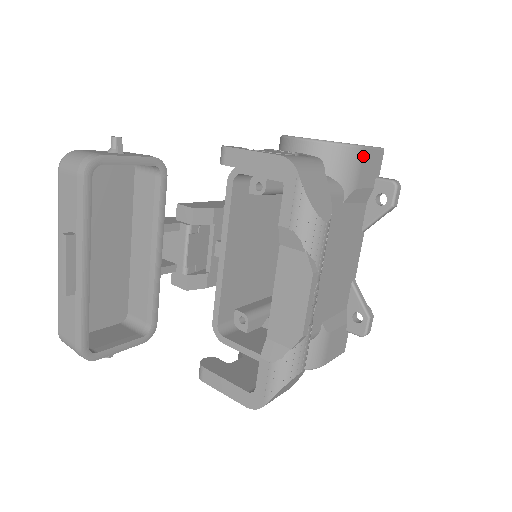
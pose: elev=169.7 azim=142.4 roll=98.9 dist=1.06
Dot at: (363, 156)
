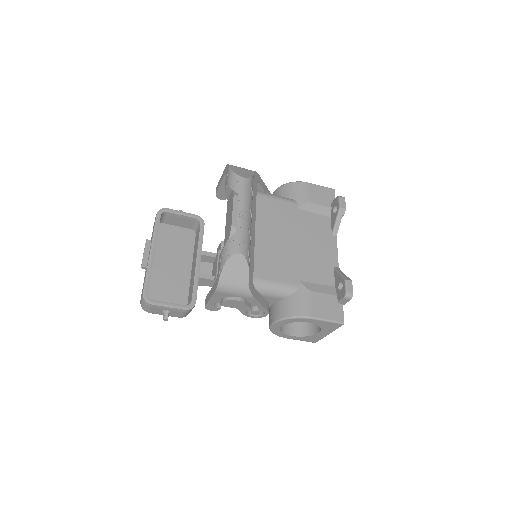
Dot at: (309, 187)
